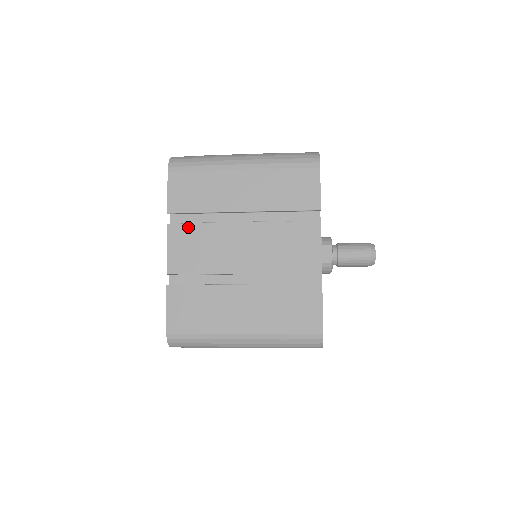
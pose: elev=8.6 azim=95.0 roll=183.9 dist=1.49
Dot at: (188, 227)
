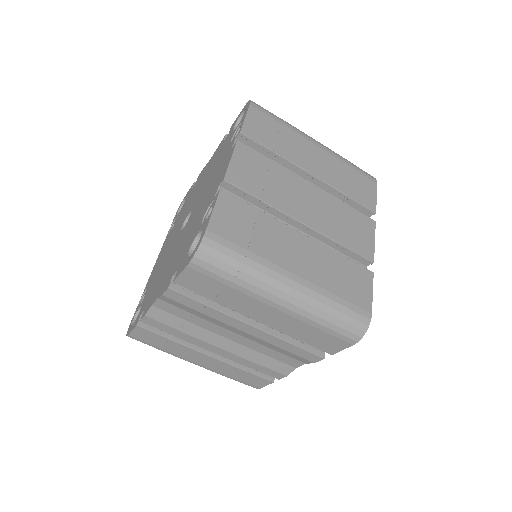
Dot at: (258, 155)
